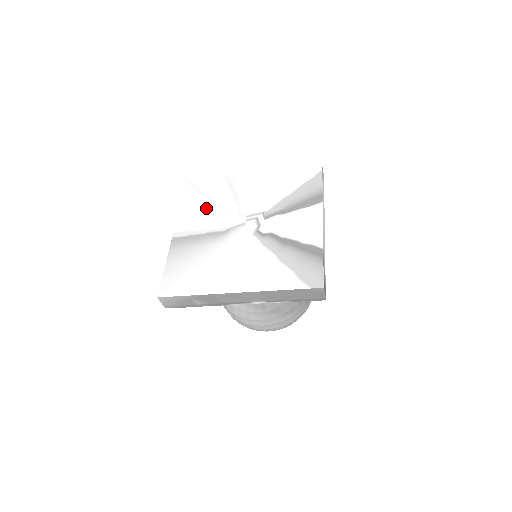
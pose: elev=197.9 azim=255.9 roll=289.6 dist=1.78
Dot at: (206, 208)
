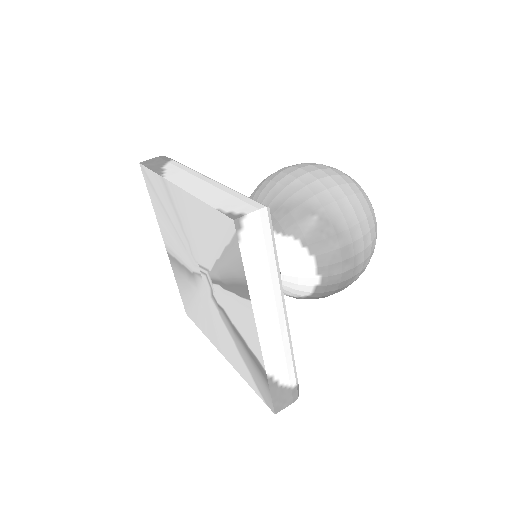
Dot at: (168, 225)
